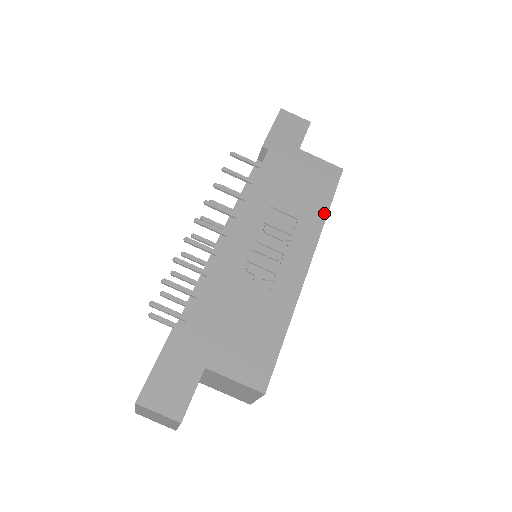
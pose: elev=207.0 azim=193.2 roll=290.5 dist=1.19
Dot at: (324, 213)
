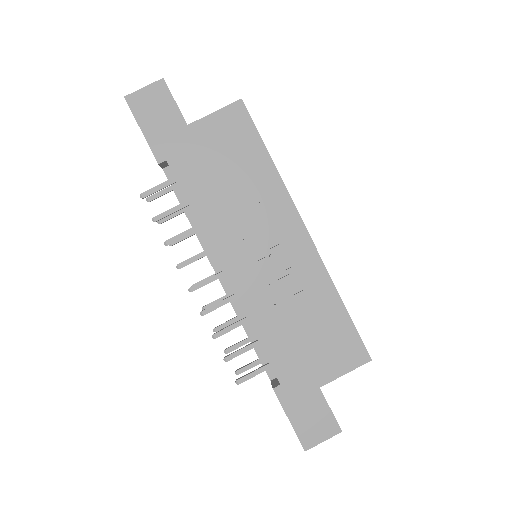
Dot at: (272, 169)
